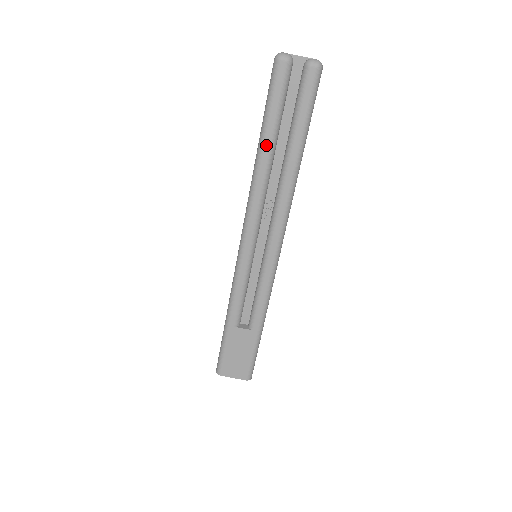
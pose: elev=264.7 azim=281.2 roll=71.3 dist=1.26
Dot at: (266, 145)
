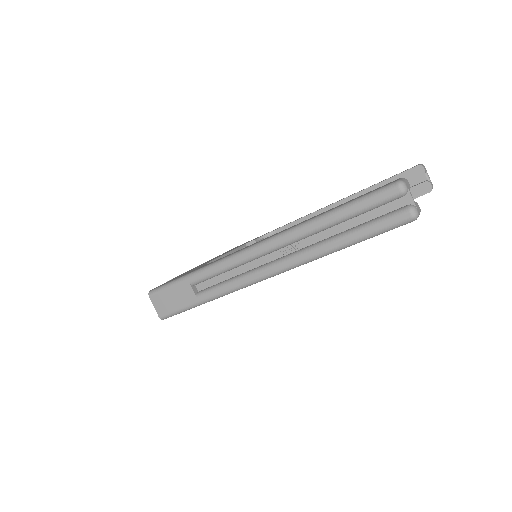
Dot at: (332, 218)
